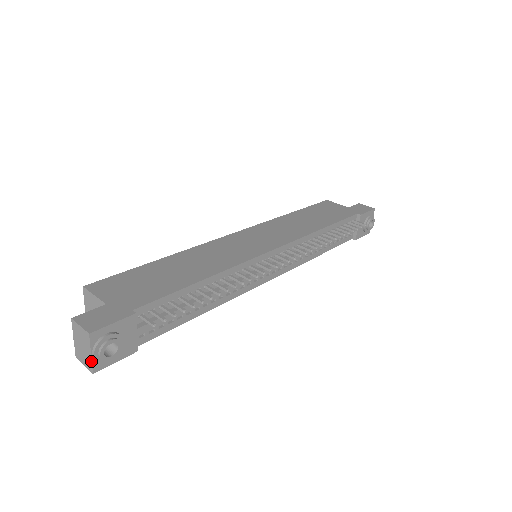
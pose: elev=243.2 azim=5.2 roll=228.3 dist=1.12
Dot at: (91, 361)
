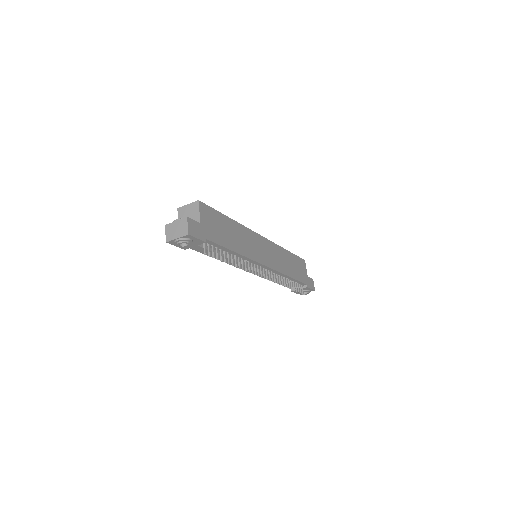
Dot at: (173, 239)
